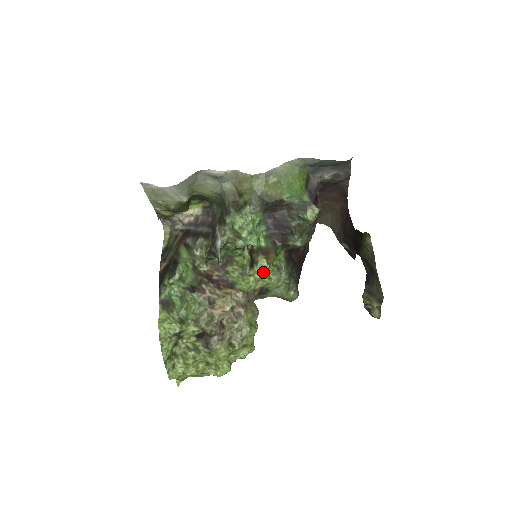
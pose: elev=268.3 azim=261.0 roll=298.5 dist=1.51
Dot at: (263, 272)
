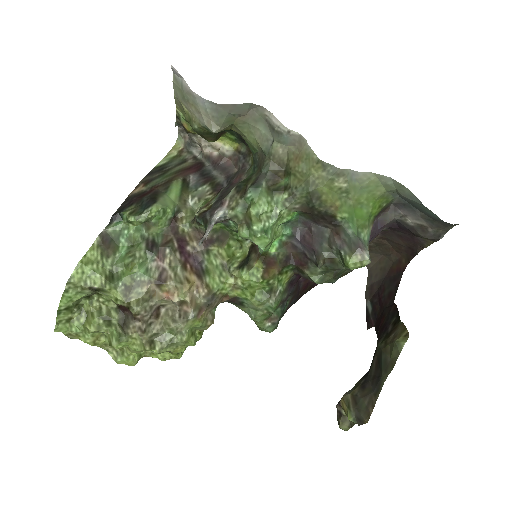
Dot at: (250, 283)
